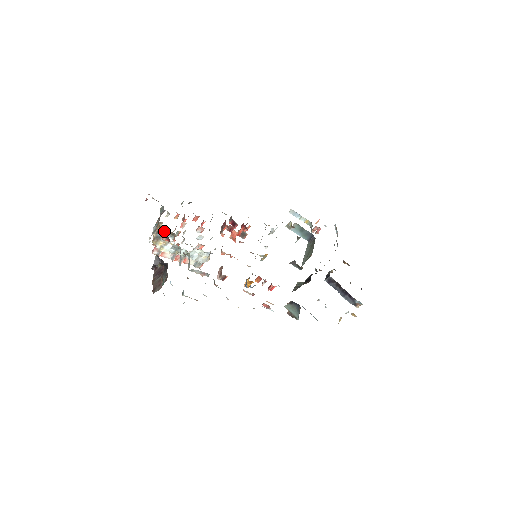
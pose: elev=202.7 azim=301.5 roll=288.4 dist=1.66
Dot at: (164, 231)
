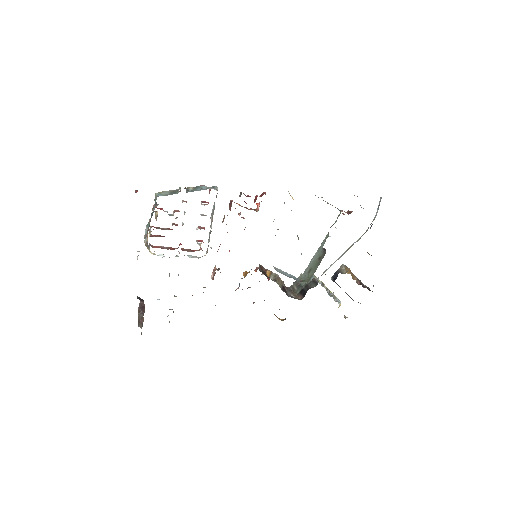
Dot at: occluded
